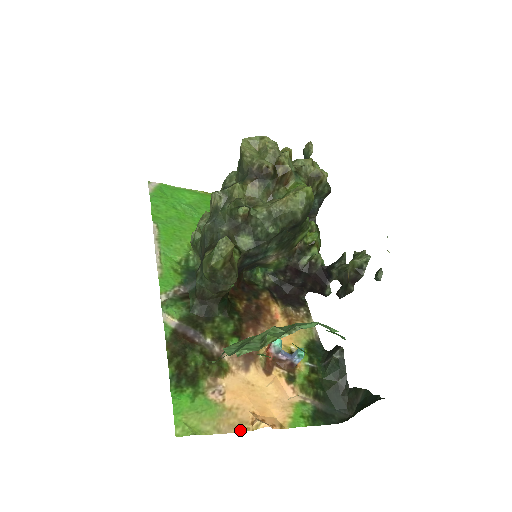
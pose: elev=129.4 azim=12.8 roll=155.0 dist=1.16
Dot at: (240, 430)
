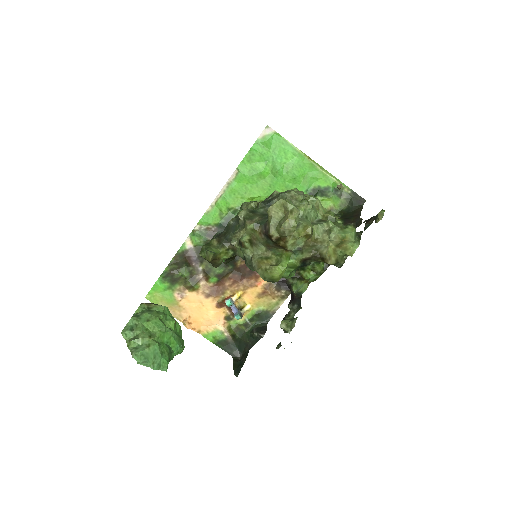
Dot at: (176, 318)
